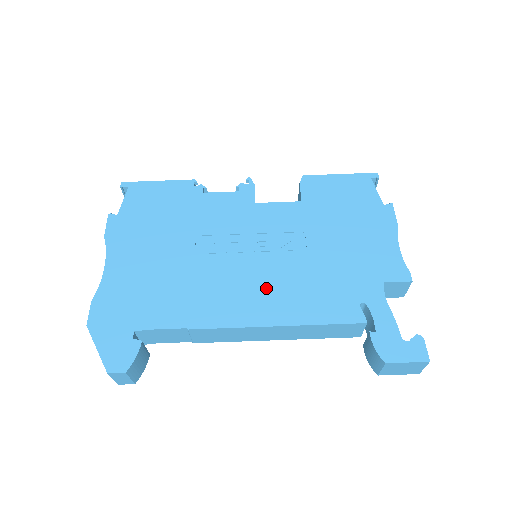
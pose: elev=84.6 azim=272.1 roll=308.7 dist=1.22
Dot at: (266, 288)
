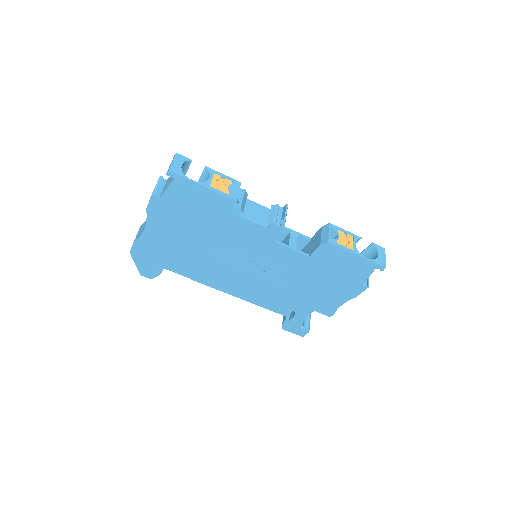
Dot at: (246, 284)
